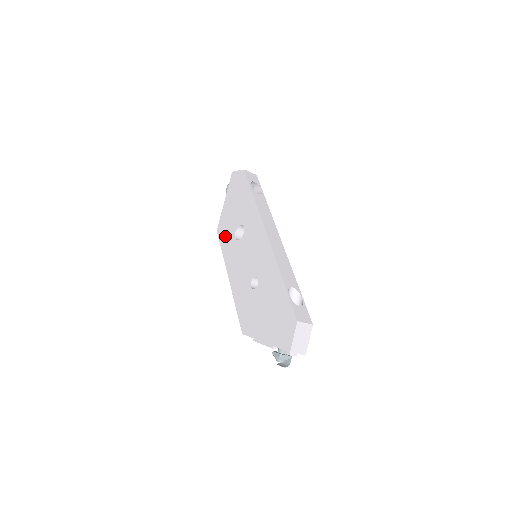
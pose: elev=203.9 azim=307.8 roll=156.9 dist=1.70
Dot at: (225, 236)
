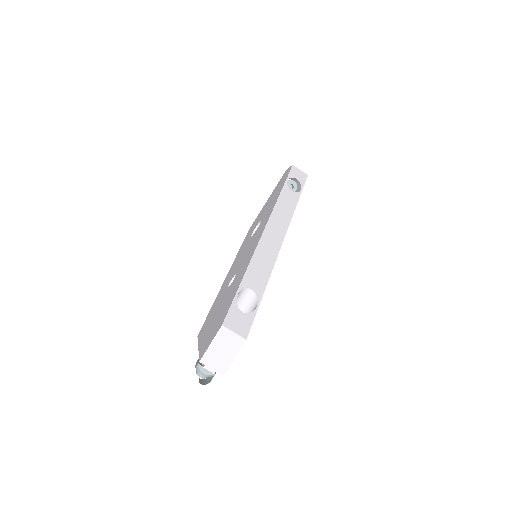
Dot at: (249, 233)
